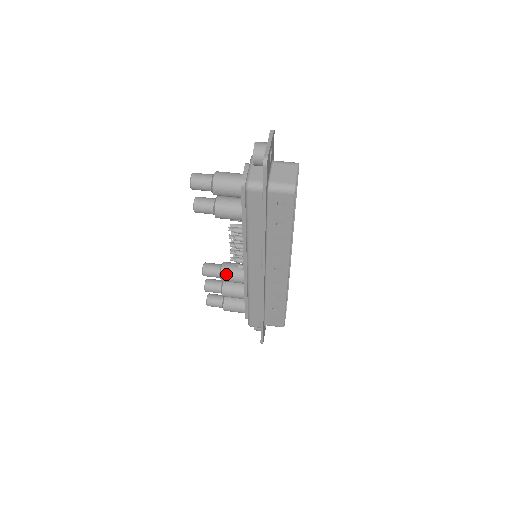
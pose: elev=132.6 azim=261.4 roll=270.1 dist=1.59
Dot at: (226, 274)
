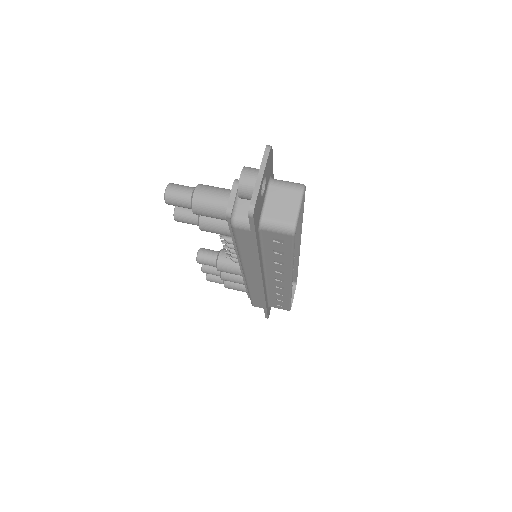
Dot at: (223, 267)
